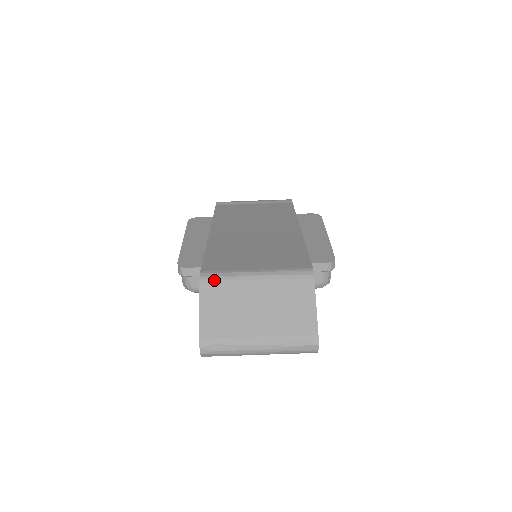
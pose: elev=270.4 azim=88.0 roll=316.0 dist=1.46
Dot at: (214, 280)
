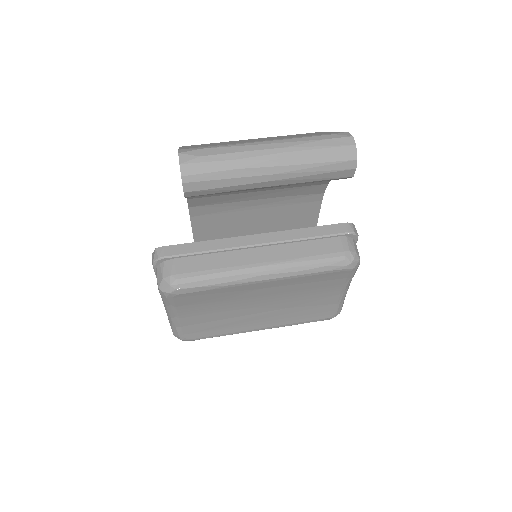
Dot at: occluded
